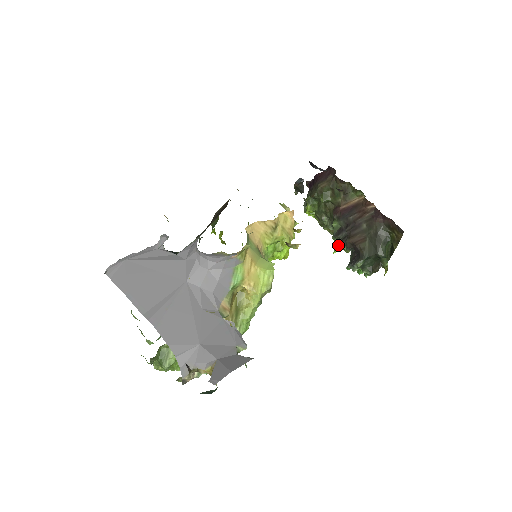
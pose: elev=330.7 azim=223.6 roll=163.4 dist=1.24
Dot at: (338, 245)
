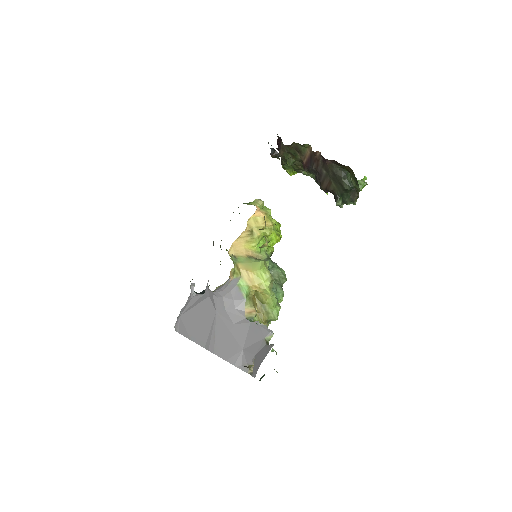
Dot at: occluded
